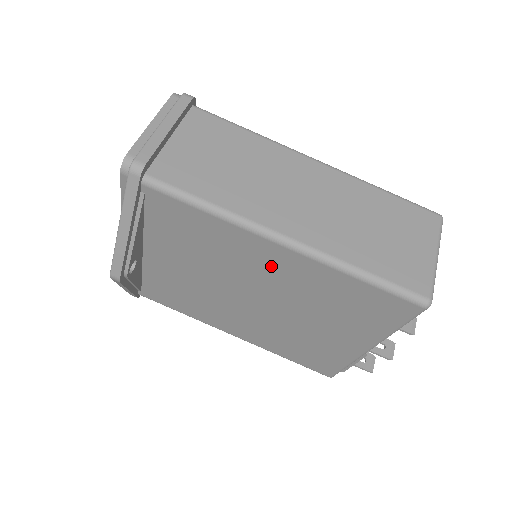
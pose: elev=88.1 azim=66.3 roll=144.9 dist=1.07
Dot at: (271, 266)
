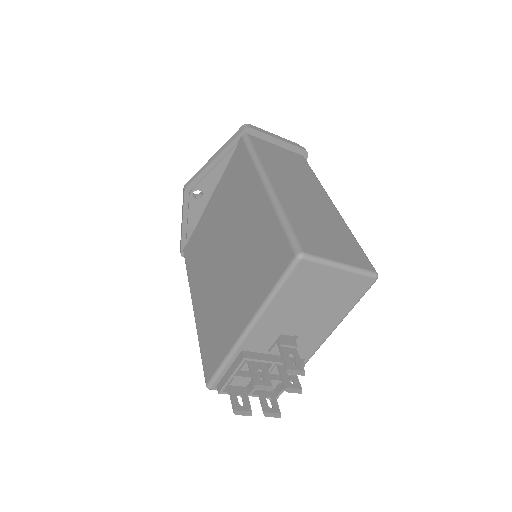
Dot at: (250, 208)
